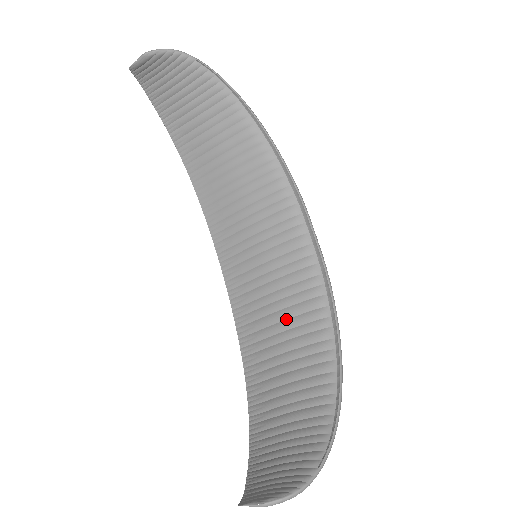
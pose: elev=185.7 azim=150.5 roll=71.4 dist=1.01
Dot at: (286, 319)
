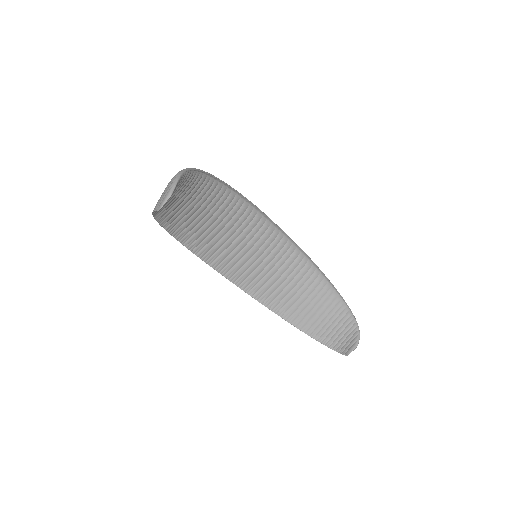
Dot at: (284, 273)
